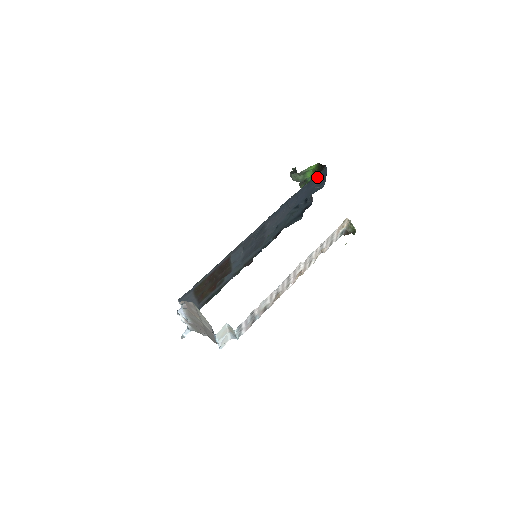
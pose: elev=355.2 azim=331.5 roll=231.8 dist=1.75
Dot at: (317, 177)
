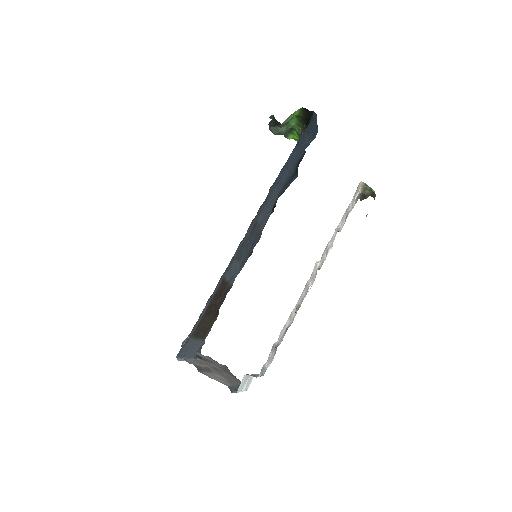
Dot at: (306, 131)
